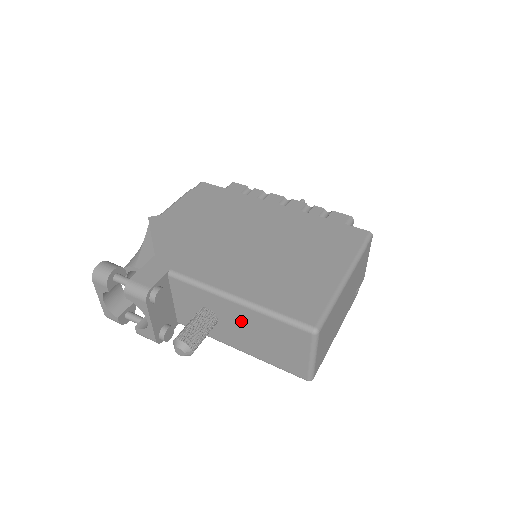
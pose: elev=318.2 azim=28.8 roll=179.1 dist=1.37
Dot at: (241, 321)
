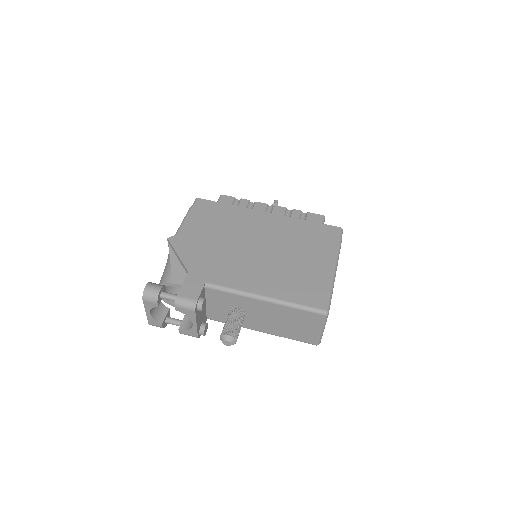
Dot at: (266, 312)
